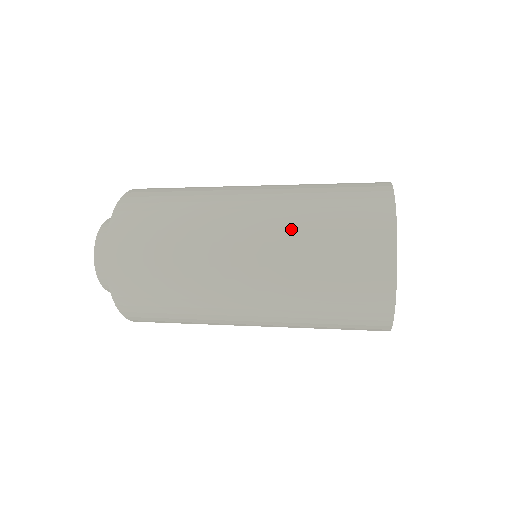
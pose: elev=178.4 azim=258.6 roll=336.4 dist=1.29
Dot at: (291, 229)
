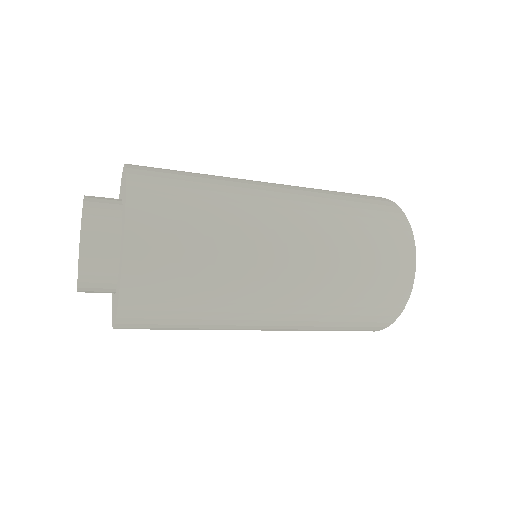
Dot at: occluded
